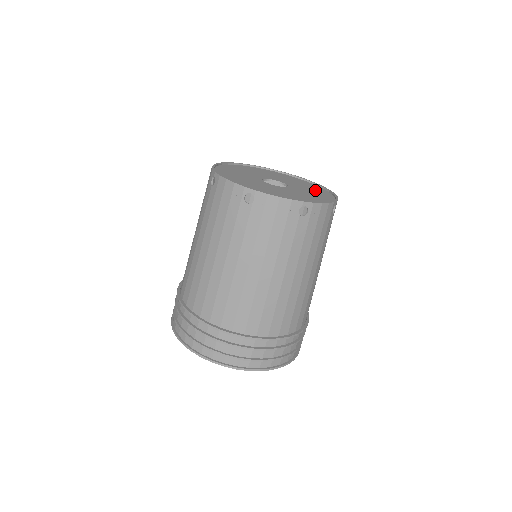
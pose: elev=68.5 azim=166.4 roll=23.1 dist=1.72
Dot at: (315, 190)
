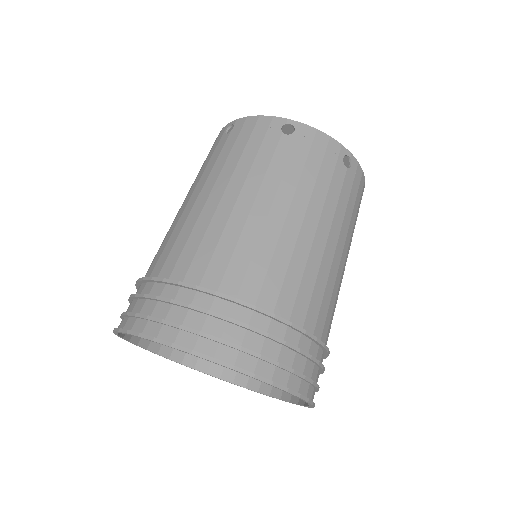
Dot at: occluded
